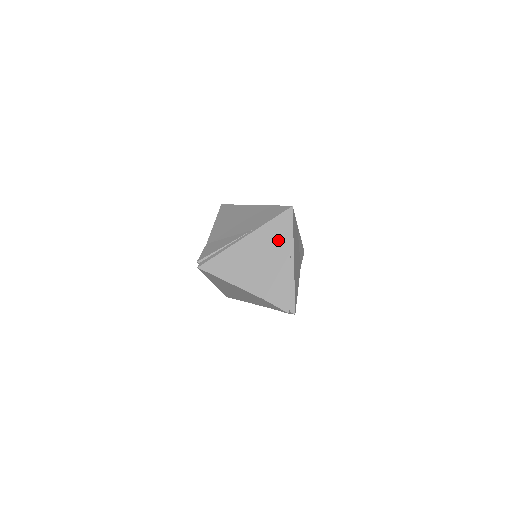
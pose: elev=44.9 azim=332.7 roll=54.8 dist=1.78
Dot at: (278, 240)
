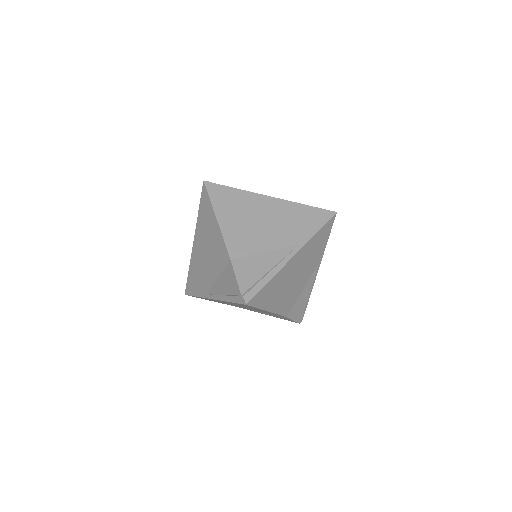
Dot at: (297, 225)
